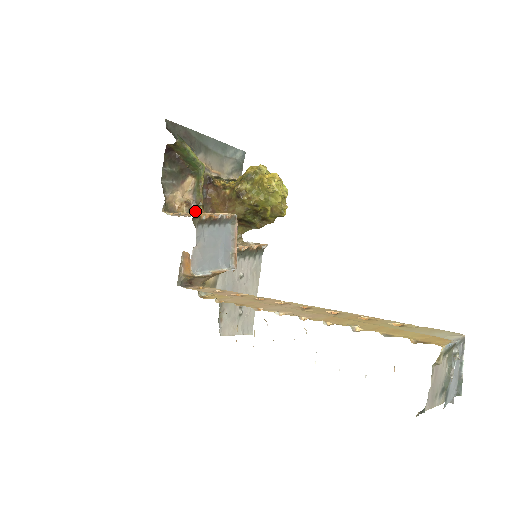
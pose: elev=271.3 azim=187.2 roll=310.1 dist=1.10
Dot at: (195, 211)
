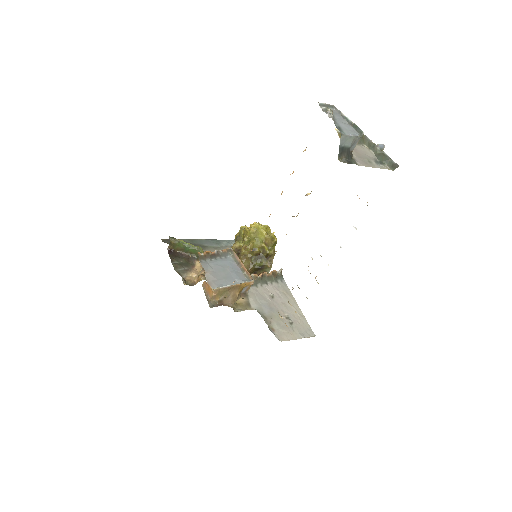
Dot at: occluded
